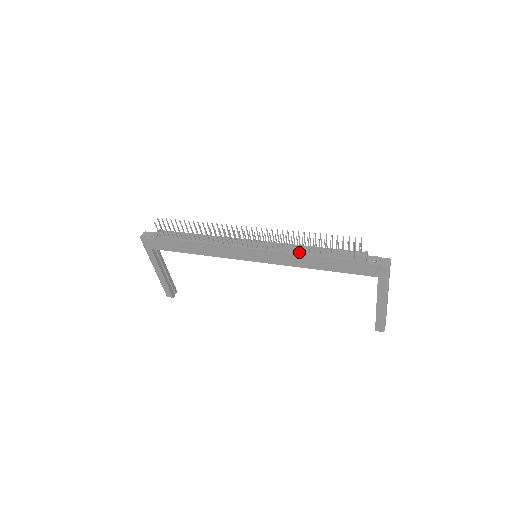
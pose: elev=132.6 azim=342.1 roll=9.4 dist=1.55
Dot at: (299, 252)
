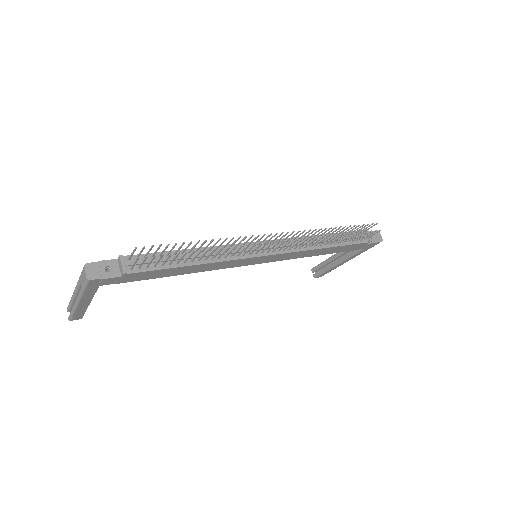
Dot at: (316, 246)
